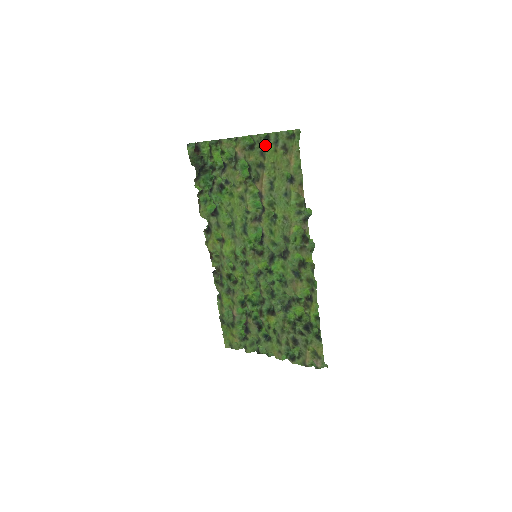
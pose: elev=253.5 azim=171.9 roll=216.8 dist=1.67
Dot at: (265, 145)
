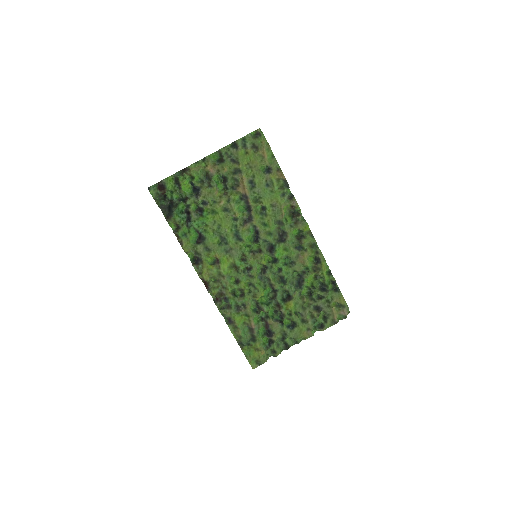
Dot at: (235, 152)
